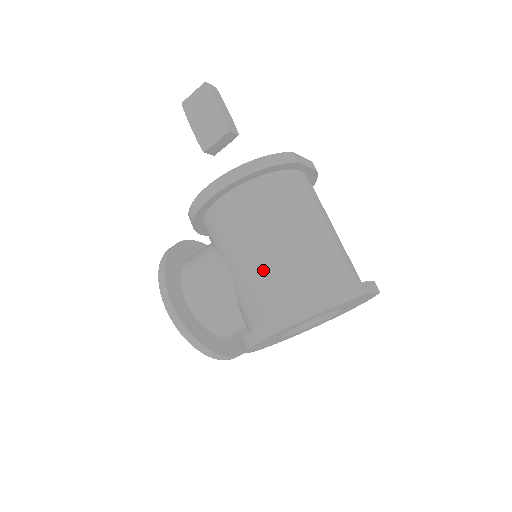
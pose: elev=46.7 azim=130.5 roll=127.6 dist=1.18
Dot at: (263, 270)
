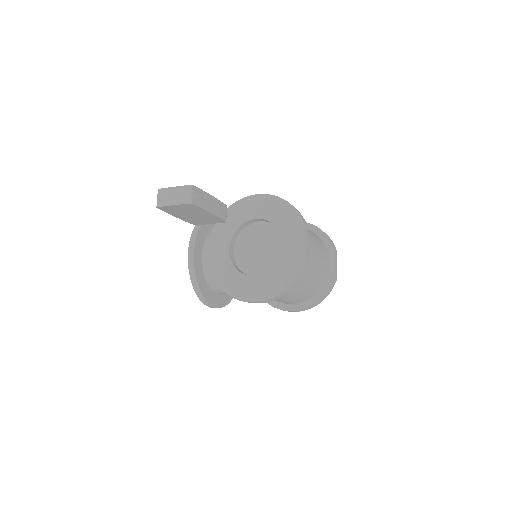
Dot at: (284, 301)
